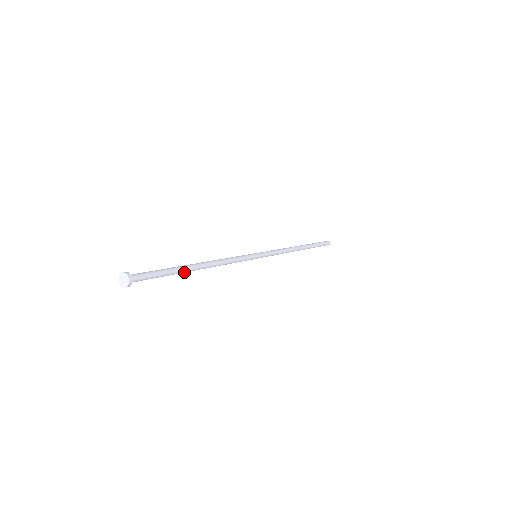
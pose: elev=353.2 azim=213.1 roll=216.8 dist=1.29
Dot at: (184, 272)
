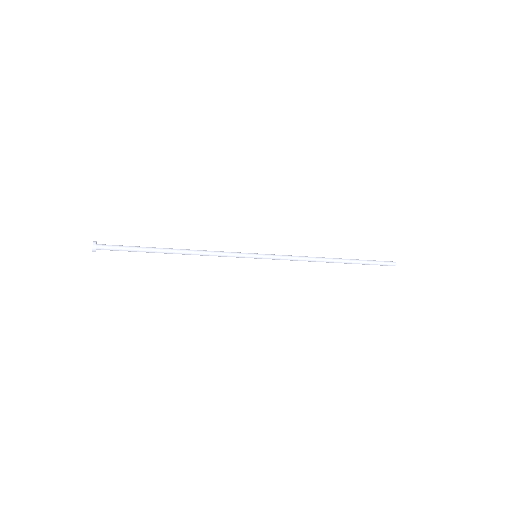
Dot at: (156, 252)
